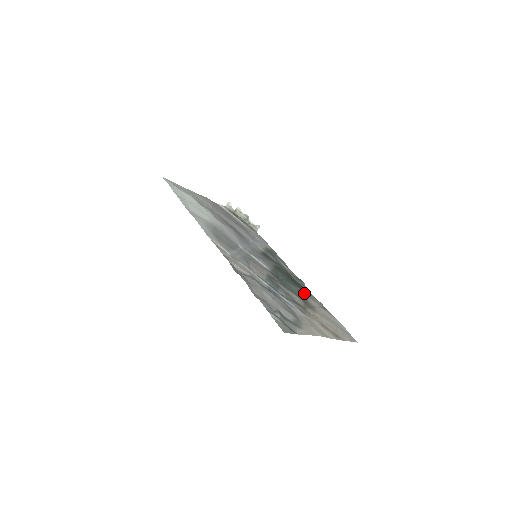
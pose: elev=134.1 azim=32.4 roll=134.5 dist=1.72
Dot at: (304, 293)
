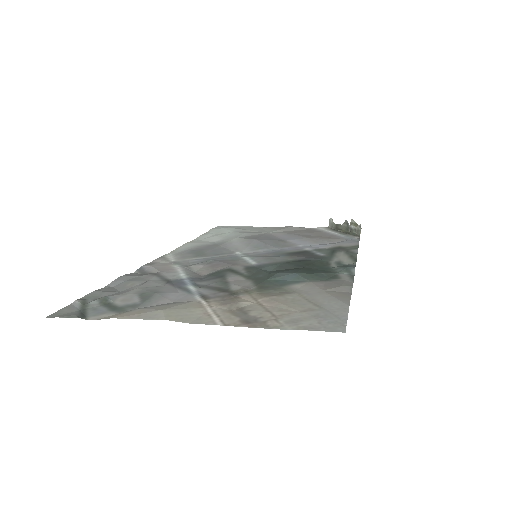
Dot at: (298, 277)
